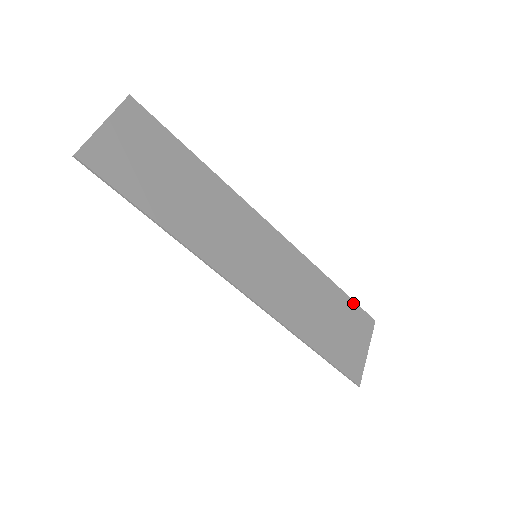
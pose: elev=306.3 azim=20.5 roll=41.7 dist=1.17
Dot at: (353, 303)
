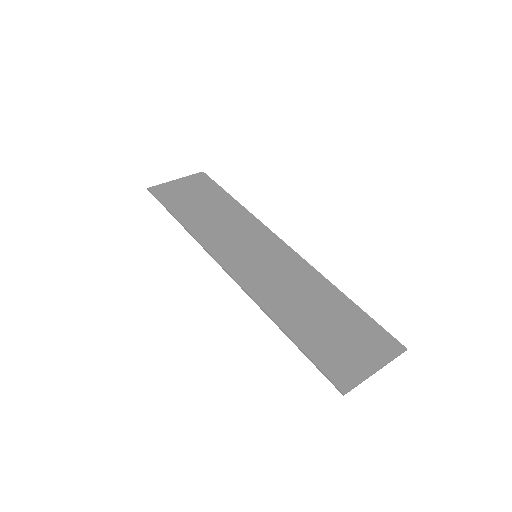
Dot at: (372, 321)
